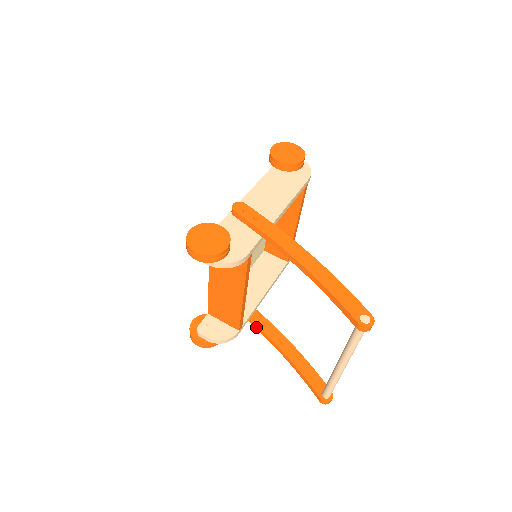
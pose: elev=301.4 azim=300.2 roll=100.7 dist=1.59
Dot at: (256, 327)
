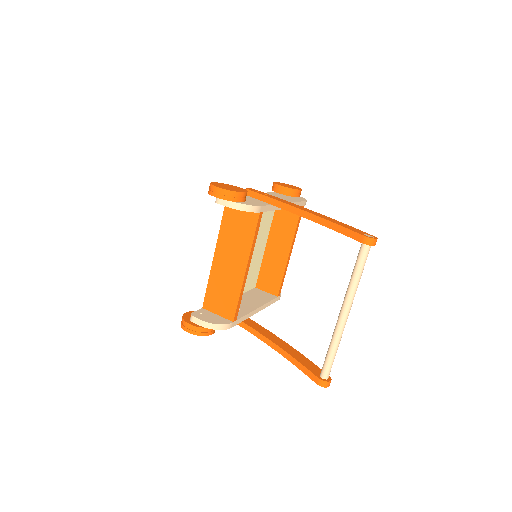
Dot at: (248, 329)
